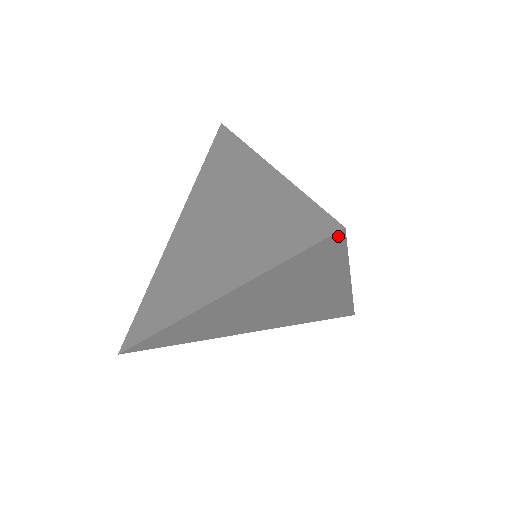
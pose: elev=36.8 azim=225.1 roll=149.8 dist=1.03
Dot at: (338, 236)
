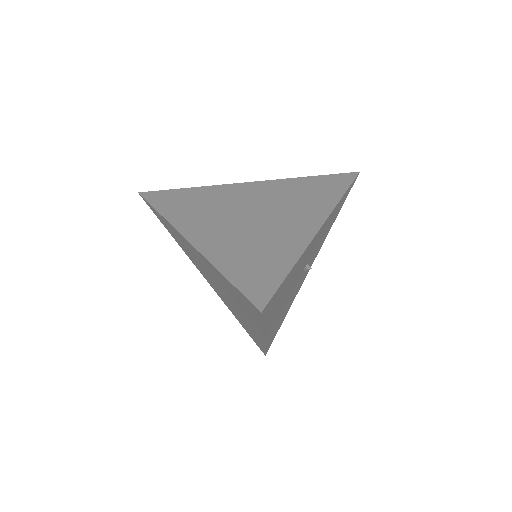
Dot at: (258, 310)
